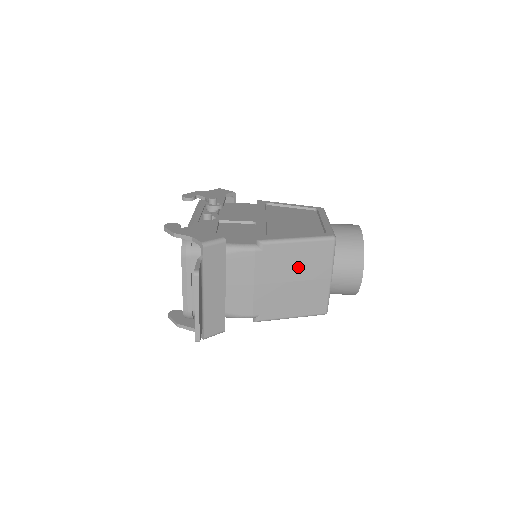
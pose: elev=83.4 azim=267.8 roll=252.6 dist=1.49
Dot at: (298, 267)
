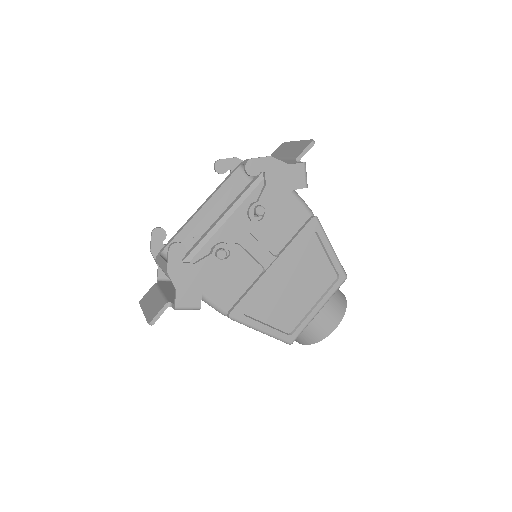
Dot at: occluded
